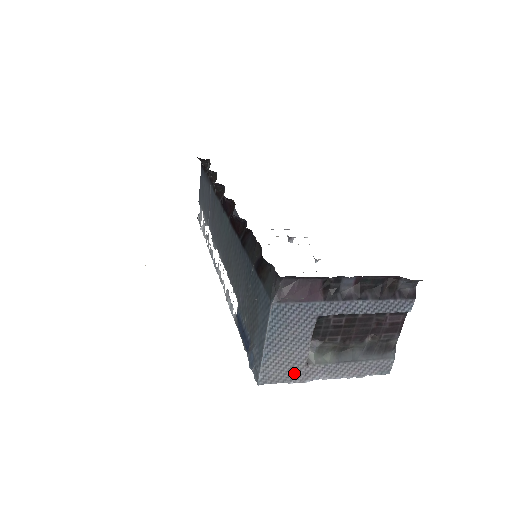
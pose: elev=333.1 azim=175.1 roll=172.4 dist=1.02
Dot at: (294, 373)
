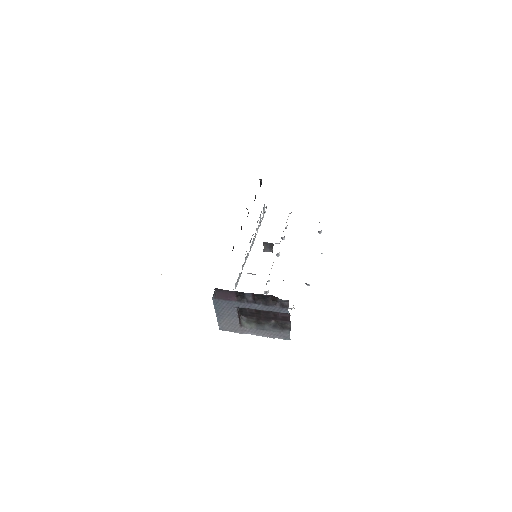
Dot at: (236, 329)
